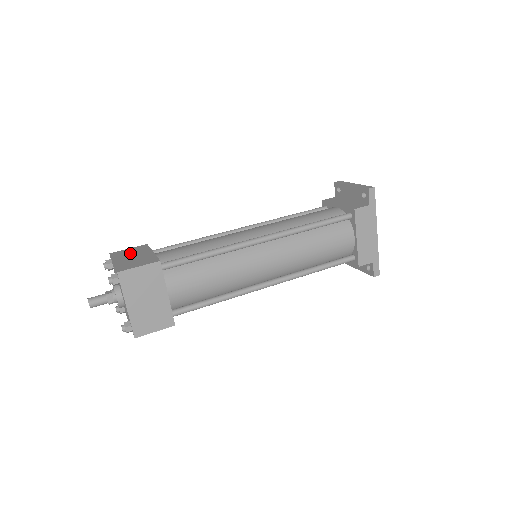
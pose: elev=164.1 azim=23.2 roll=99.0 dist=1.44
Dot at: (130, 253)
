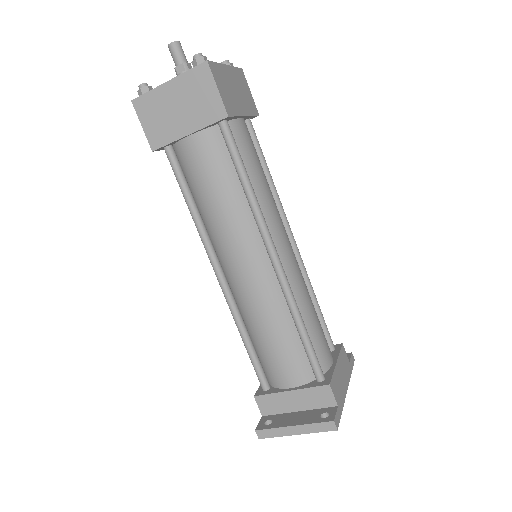
Dot at: occluded
